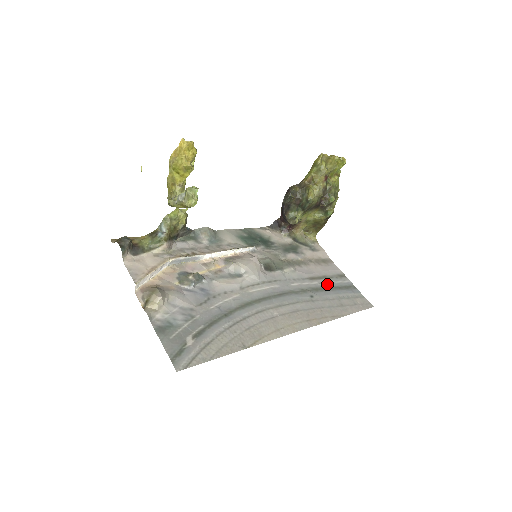
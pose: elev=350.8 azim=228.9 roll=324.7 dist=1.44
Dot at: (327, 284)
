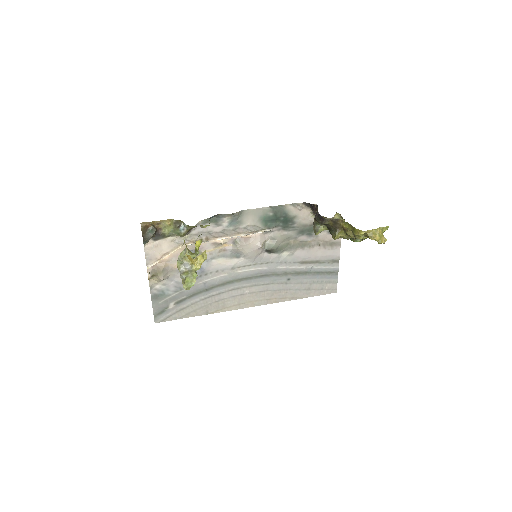
Dot at: (313, 269)
